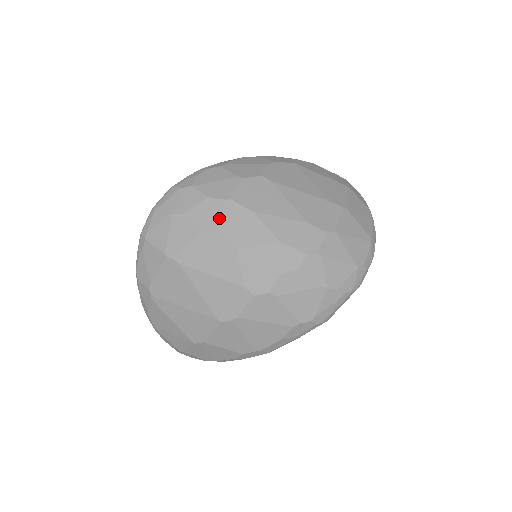
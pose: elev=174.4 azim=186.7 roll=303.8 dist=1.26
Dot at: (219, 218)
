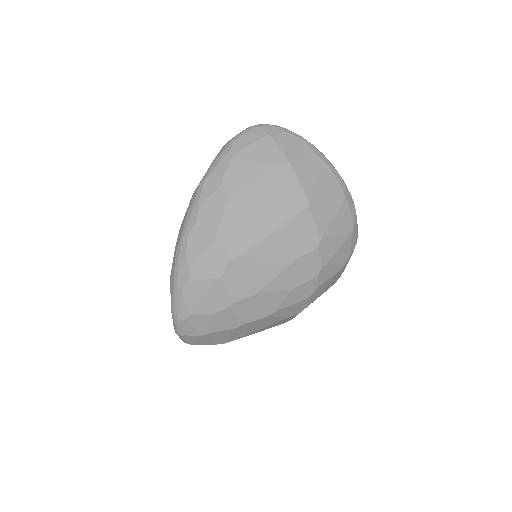
Dot at: (238, 317)
